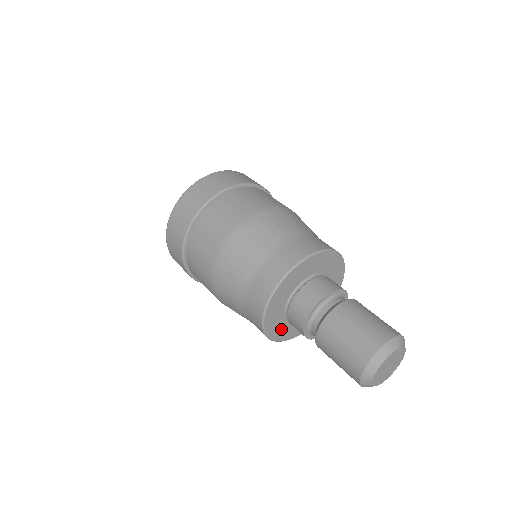
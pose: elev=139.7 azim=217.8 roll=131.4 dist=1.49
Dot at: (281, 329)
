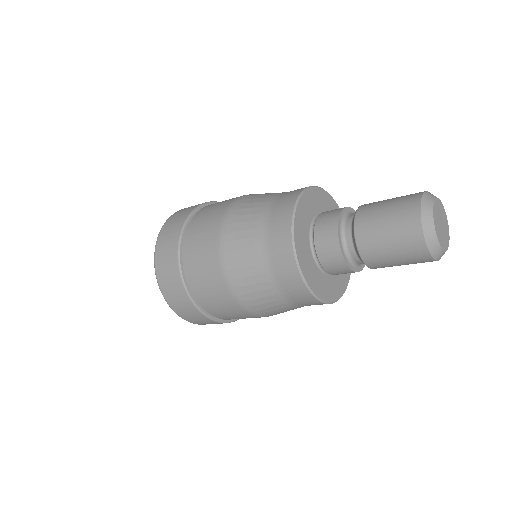
Dot at: (308, 265)
